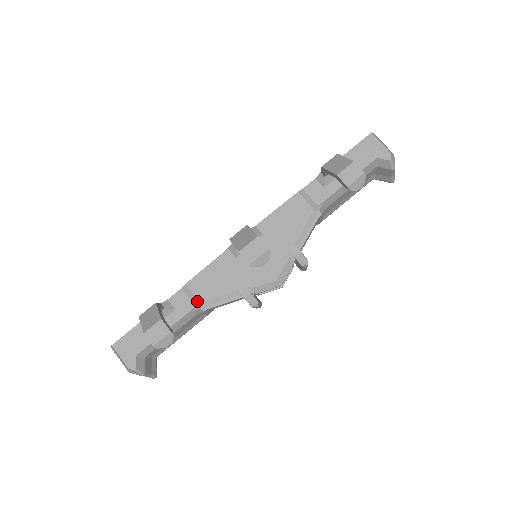
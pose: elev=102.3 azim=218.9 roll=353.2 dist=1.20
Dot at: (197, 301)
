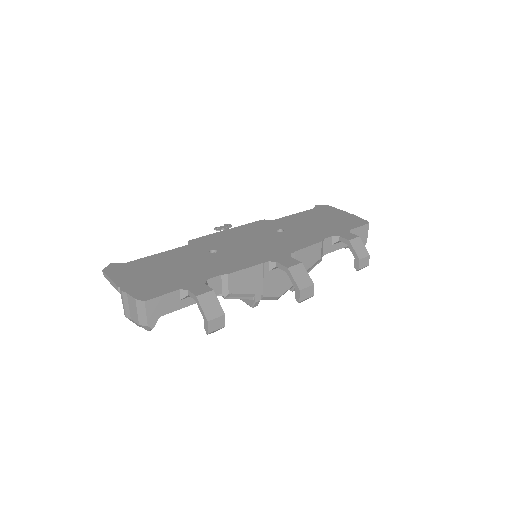
Dot at: (227, 291)
